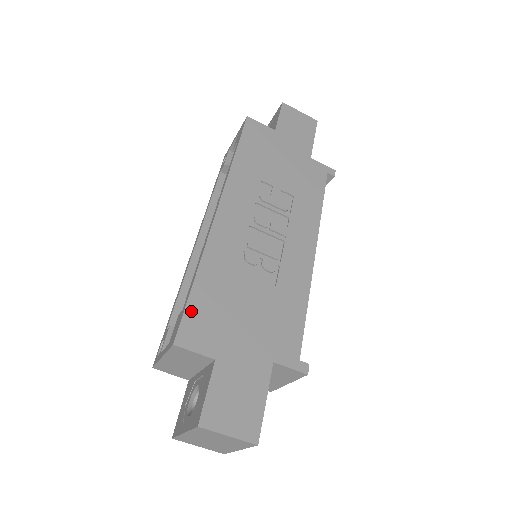
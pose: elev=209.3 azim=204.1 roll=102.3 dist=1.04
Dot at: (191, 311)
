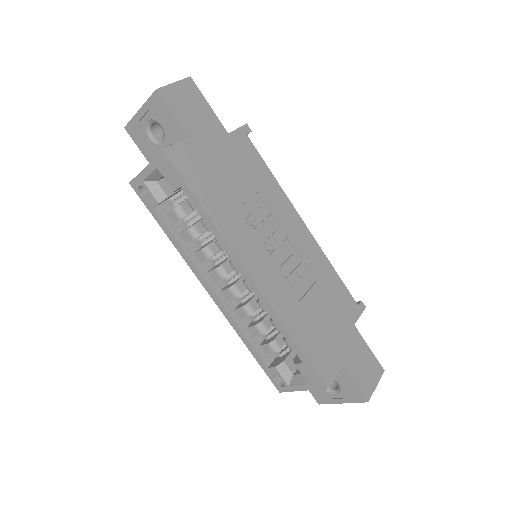
Dot at: (313, 360)
